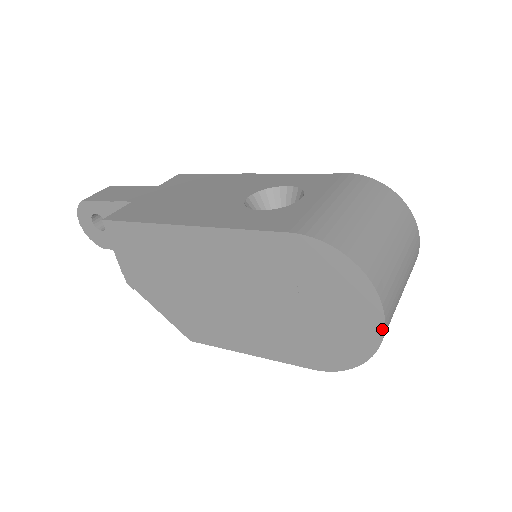
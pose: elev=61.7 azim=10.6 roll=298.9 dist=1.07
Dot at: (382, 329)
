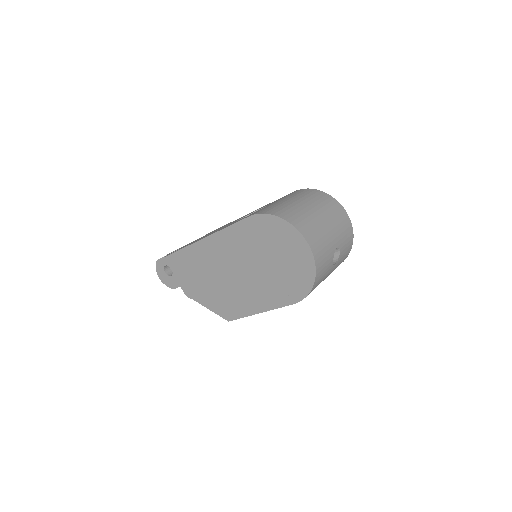
Dot at: (311, 254)
